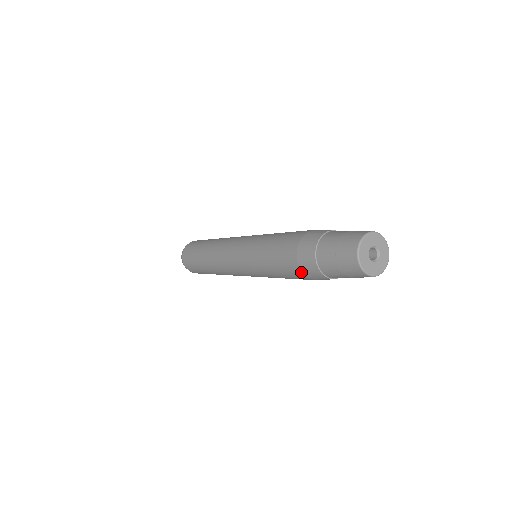
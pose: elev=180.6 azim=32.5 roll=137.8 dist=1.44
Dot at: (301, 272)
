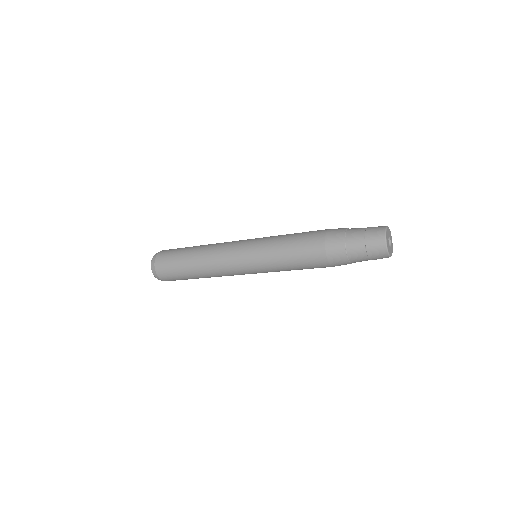
Dot at: (324, 241)
